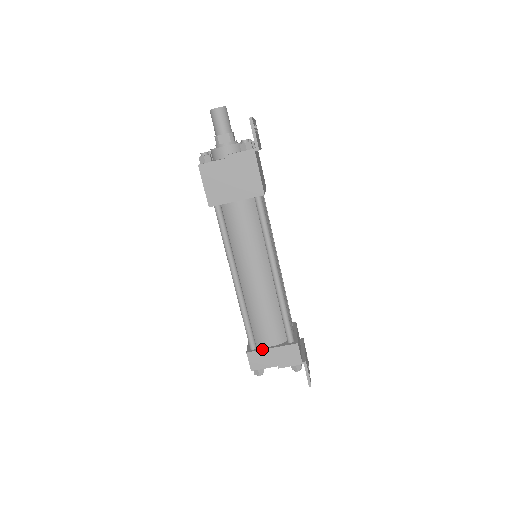
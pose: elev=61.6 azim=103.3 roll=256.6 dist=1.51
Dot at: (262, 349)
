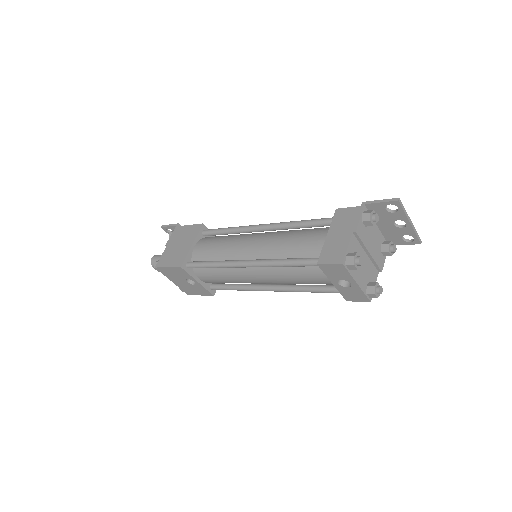
Dot at: (323, 247)
